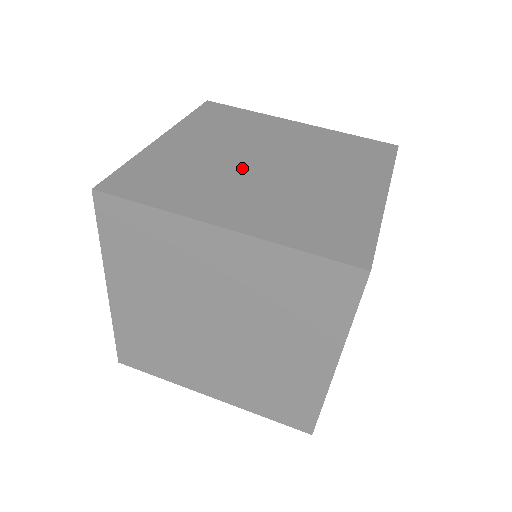
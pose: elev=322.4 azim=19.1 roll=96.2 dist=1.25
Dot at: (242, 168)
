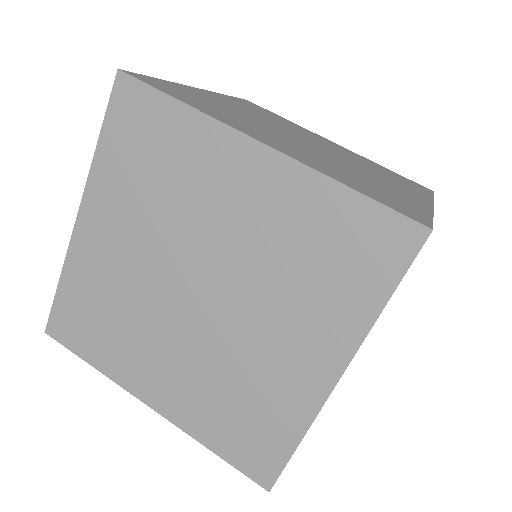
Dot at: (282, 132)
